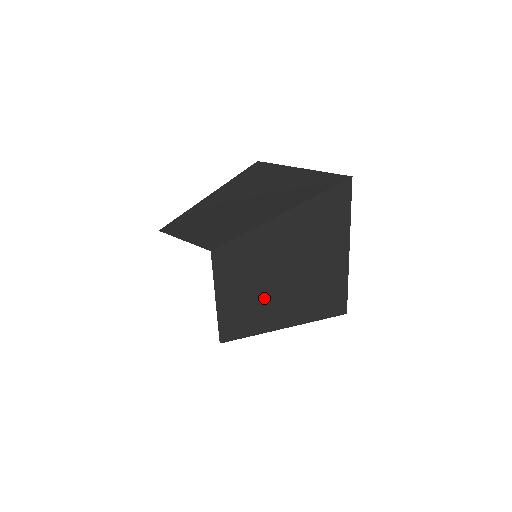
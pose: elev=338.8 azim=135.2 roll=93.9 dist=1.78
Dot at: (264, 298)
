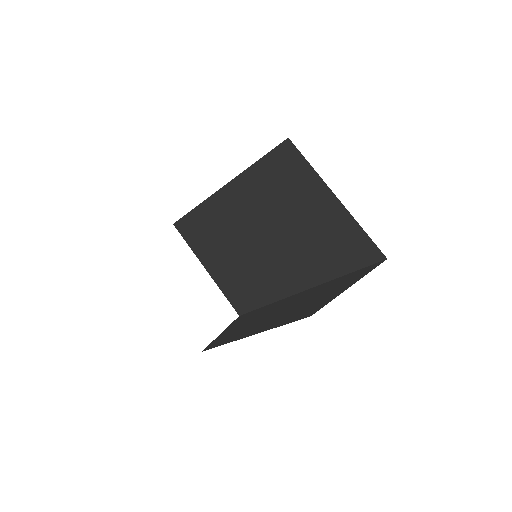
Dot at: (265, 259)
